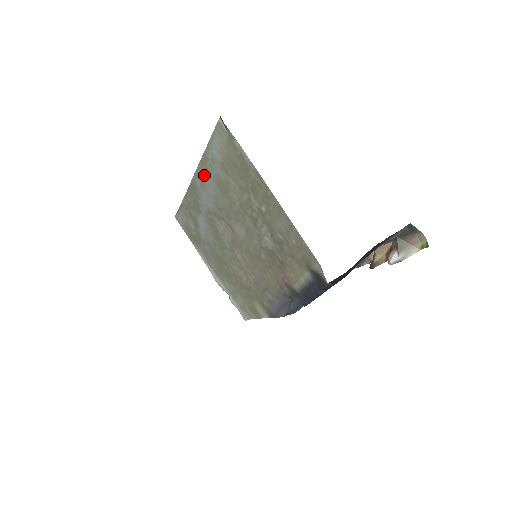
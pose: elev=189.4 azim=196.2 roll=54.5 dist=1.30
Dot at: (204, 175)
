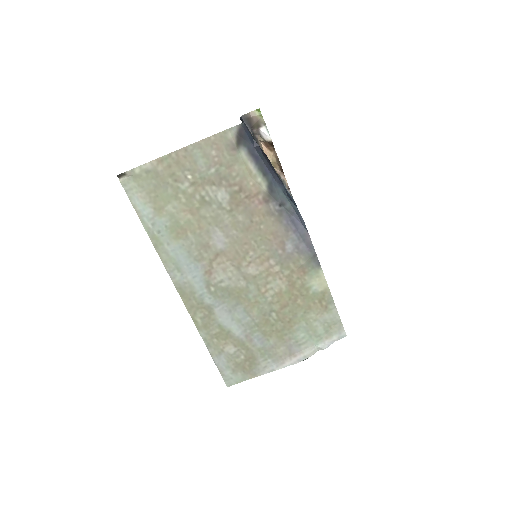
Dot at: (168, 254)
